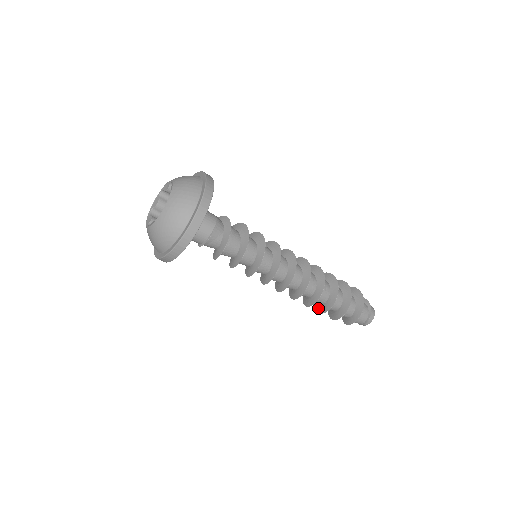
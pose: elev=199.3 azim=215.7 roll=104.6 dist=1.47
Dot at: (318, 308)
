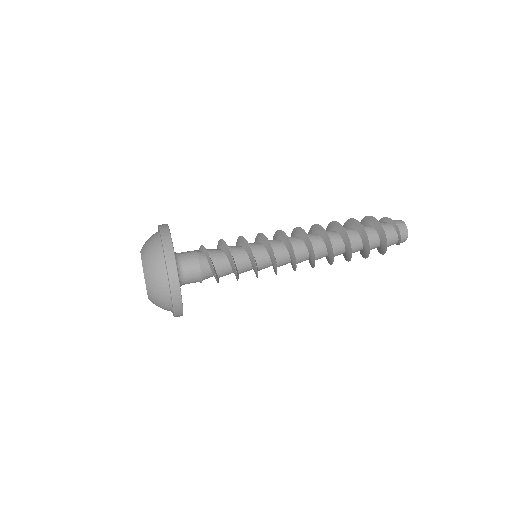
Dot at: occluded
